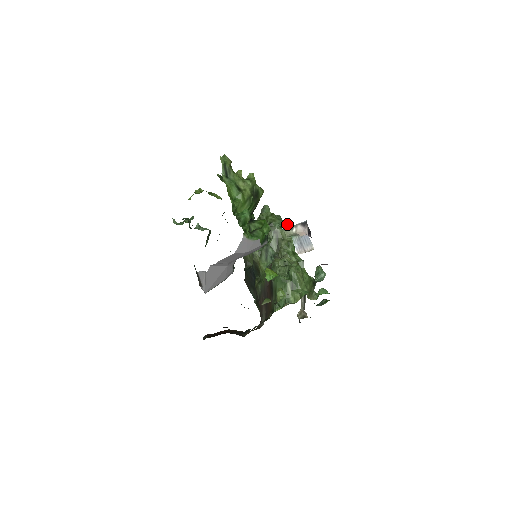
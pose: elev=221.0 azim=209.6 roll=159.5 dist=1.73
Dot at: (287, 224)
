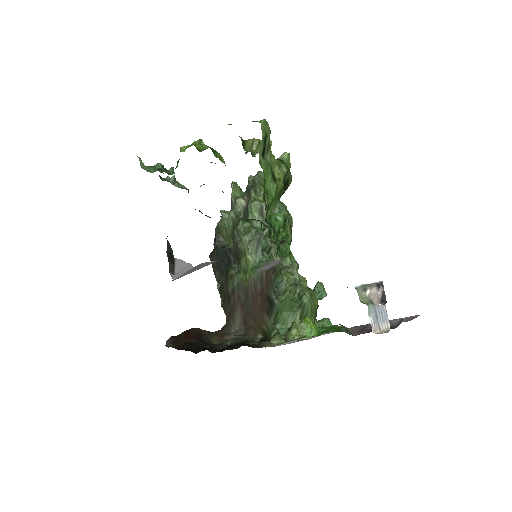
Dot at: (288, 211)
